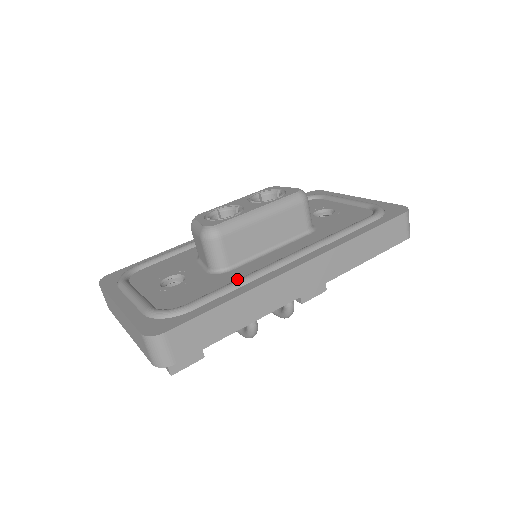
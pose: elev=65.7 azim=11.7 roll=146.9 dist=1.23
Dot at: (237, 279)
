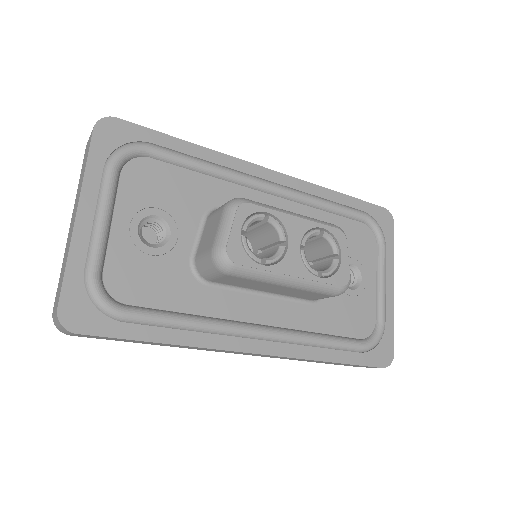
Dot at: (198, 311)
